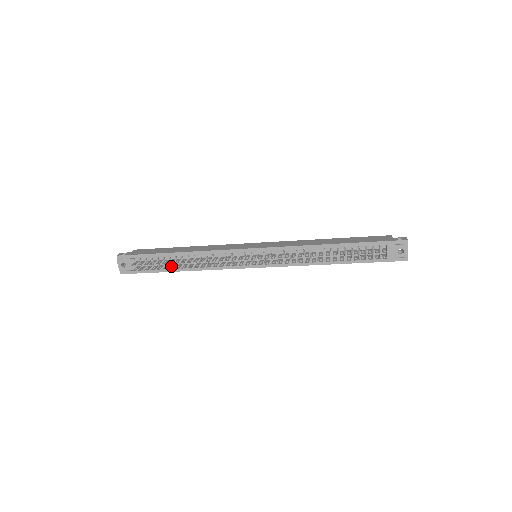
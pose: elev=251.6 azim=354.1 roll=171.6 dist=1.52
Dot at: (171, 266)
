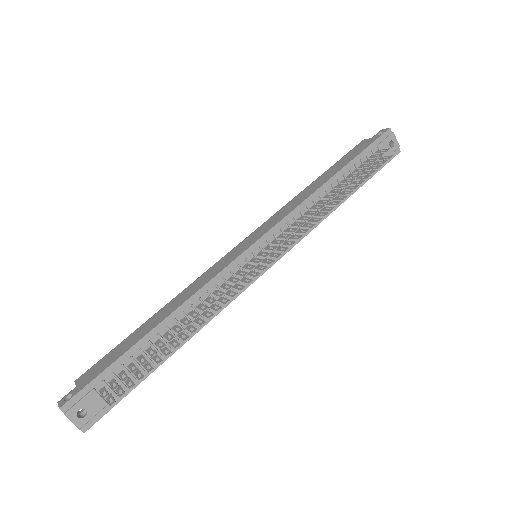
Dot at: (162, 352)
